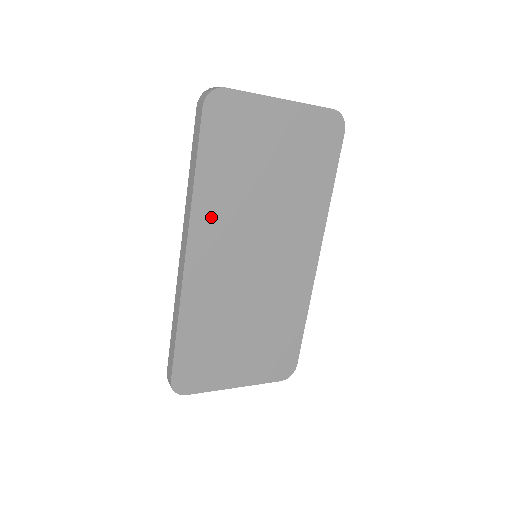
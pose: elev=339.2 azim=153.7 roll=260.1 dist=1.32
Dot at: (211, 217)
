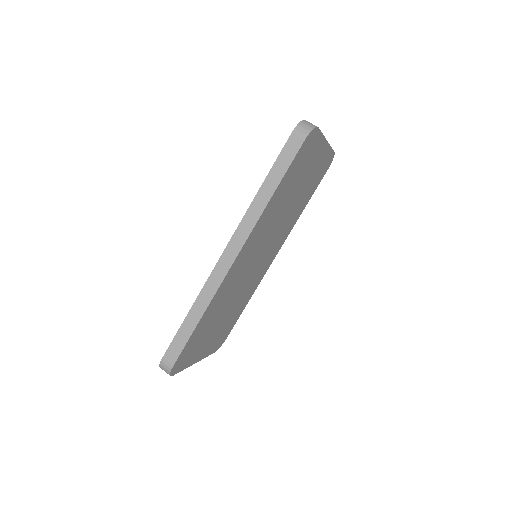
Dot at: (261, 226)
